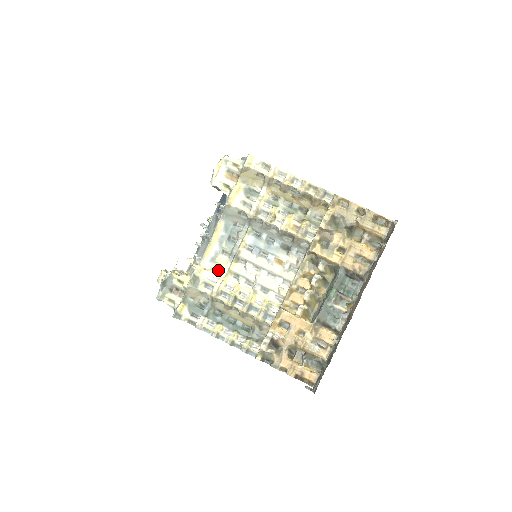
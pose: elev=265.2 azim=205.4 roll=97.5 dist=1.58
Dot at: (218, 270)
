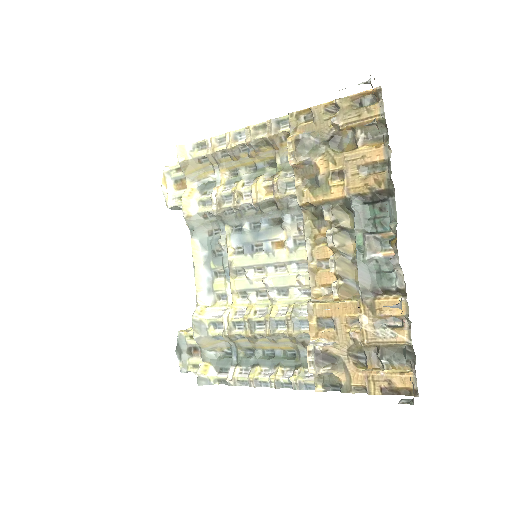
Dot at: (223, 299)
